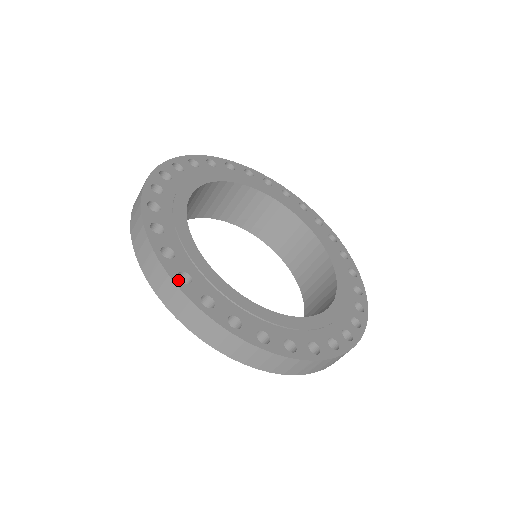
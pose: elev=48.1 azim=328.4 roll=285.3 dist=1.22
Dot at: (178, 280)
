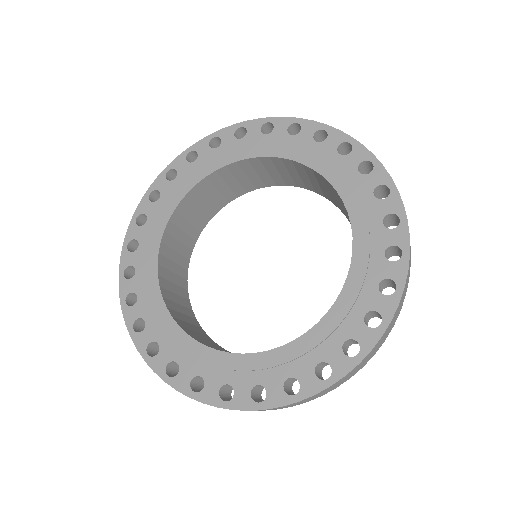
Dot at: (132, 329)
